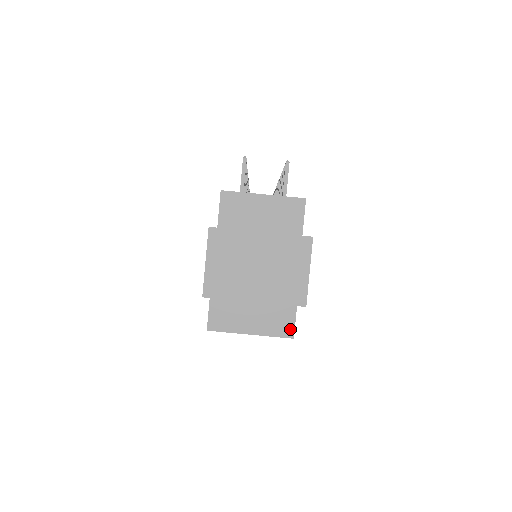
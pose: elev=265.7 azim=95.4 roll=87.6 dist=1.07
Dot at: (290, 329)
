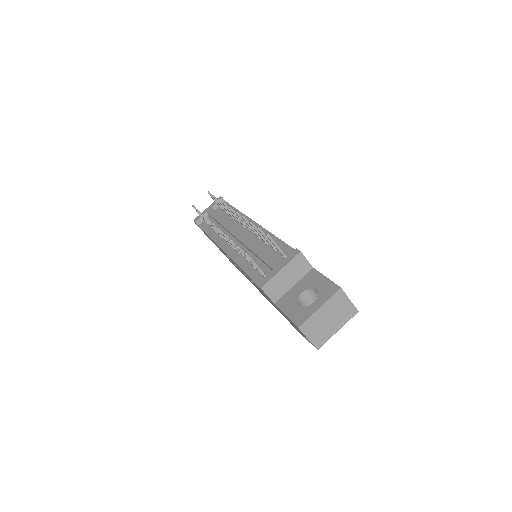
Dot at: occluded
